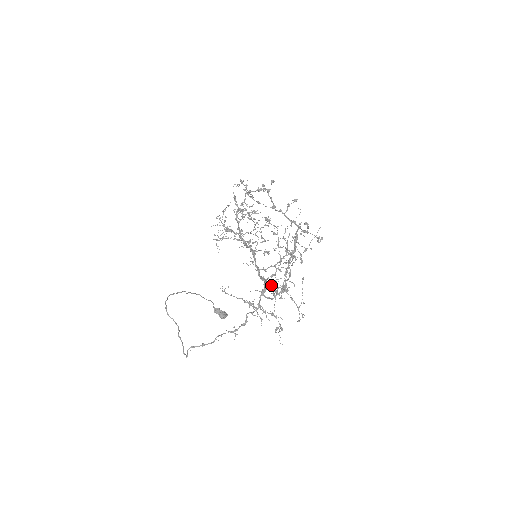
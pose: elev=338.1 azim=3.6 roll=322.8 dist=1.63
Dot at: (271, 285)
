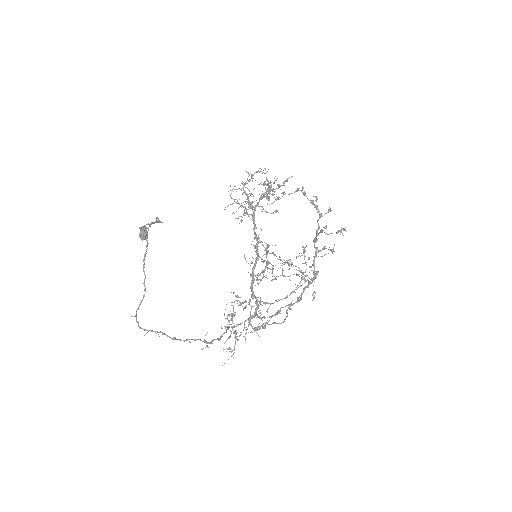
Dot at: (250, 299)
